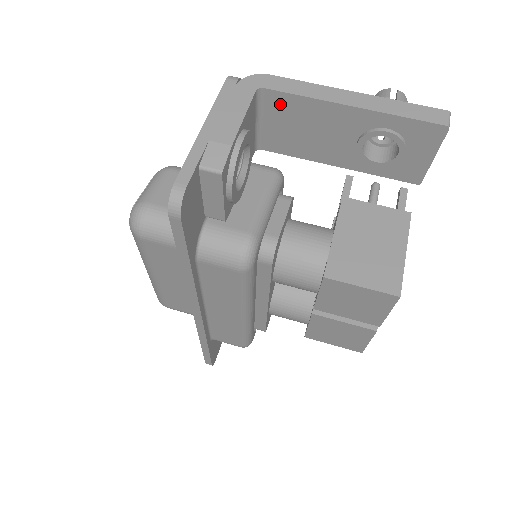
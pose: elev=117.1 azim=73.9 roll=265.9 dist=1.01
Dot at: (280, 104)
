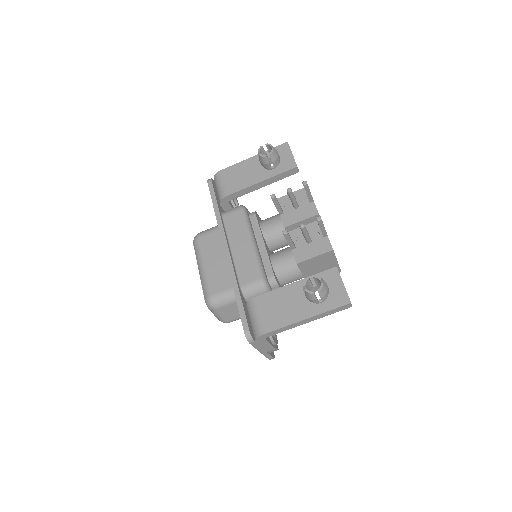
Dot at: occluded
